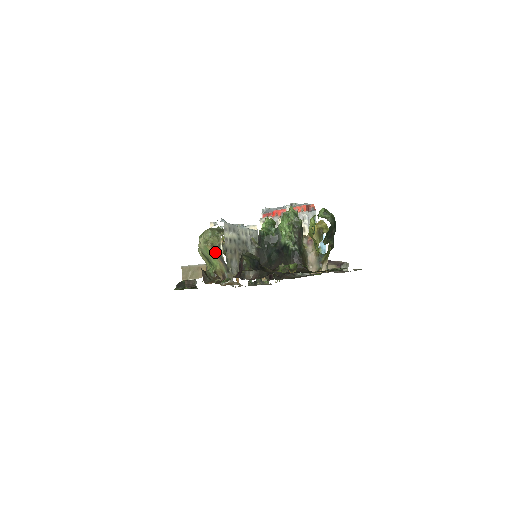
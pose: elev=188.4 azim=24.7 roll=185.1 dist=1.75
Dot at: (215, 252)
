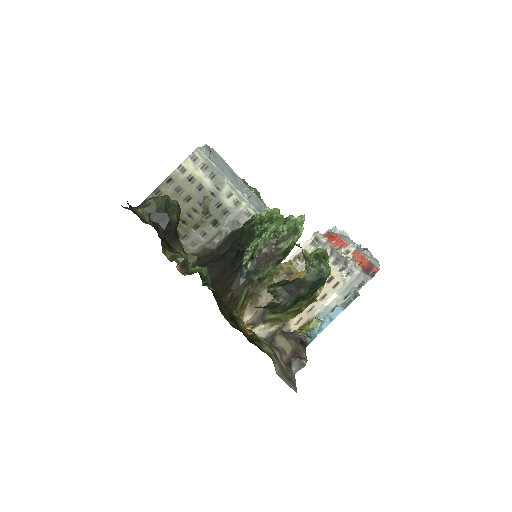
Dot at: occluded
